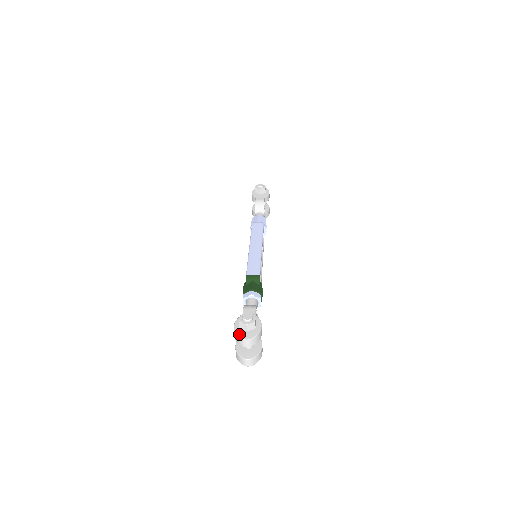
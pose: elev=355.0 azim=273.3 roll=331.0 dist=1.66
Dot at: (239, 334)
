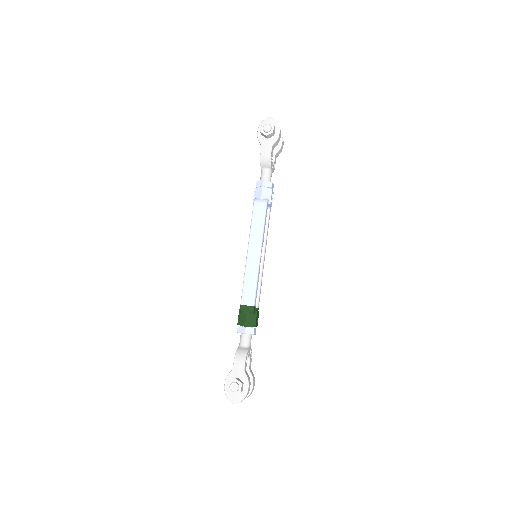
Dot at: (228, 396)
